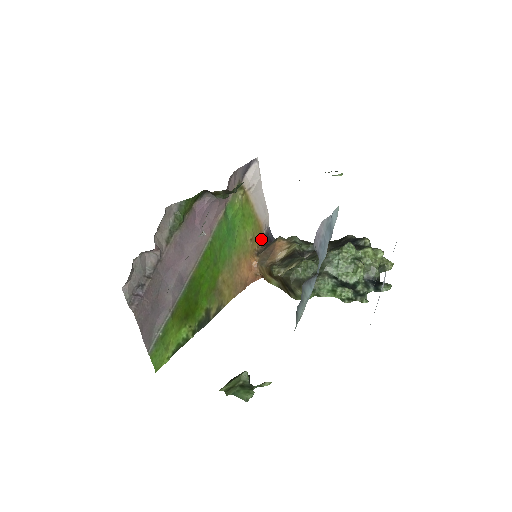
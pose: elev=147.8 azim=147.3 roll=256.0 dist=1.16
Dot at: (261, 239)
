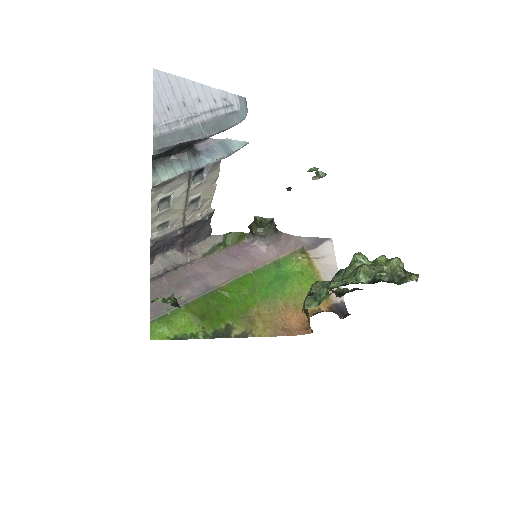
Dot at: (327, 306)
